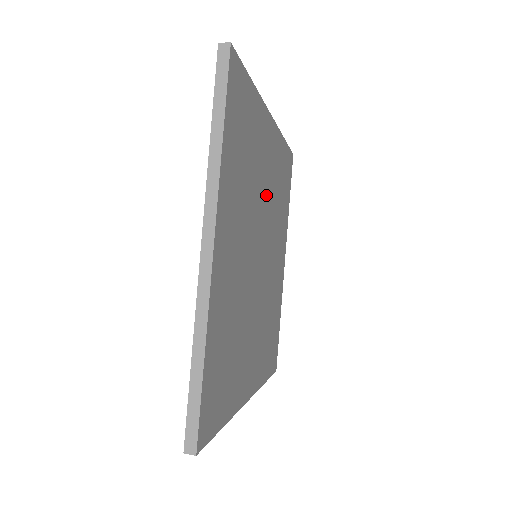
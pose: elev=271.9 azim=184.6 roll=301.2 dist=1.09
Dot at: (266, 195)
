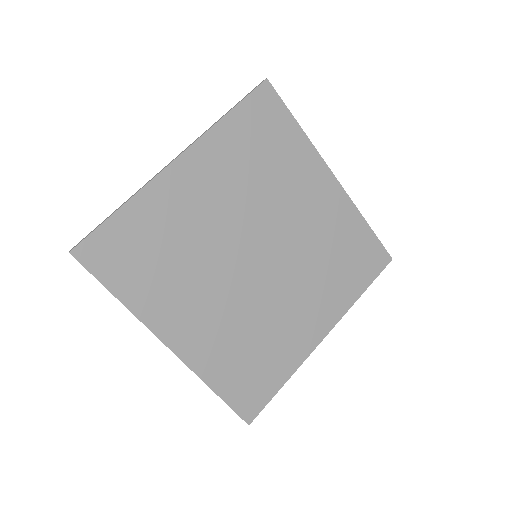
Dot at: (295, 223)
